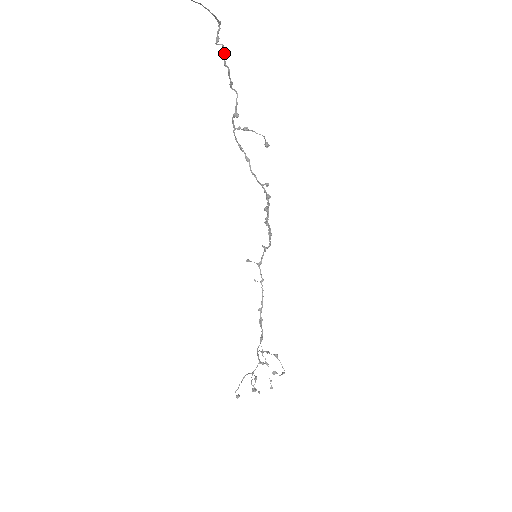
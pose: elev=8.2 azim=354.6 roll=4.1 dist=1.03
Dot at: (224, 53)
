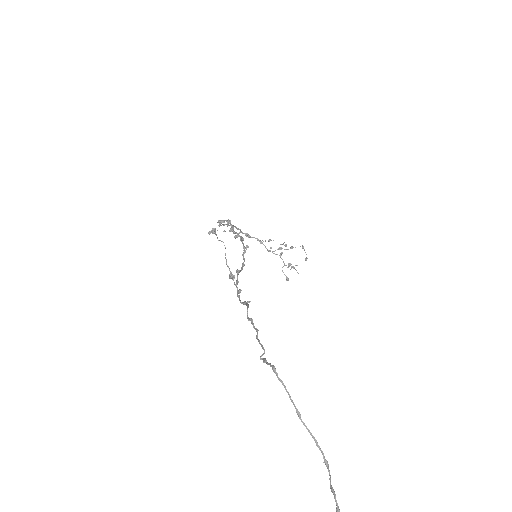
Dot at: (261, 345)
